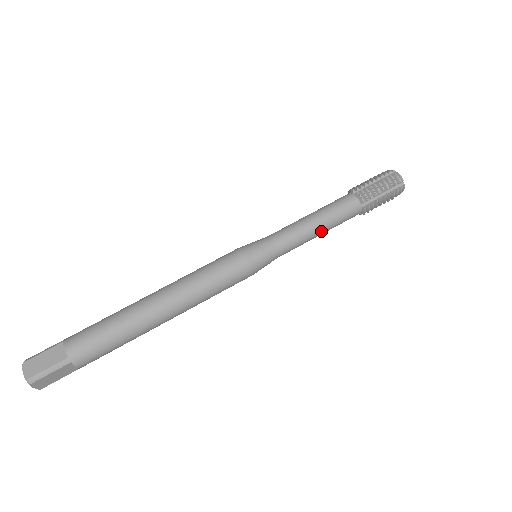
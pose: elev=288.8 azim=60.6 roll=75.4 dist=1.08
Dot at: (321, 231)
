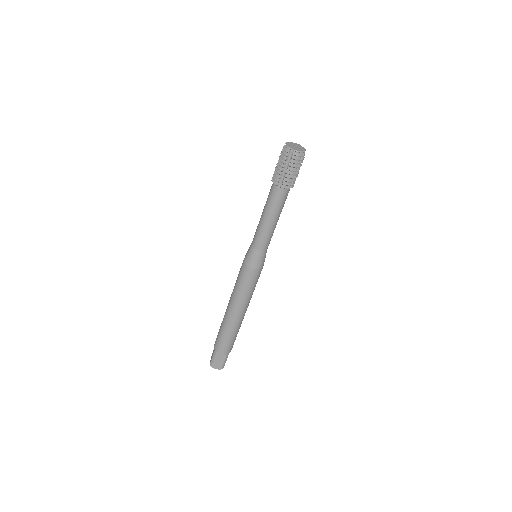
Dot at: (278, 219)
